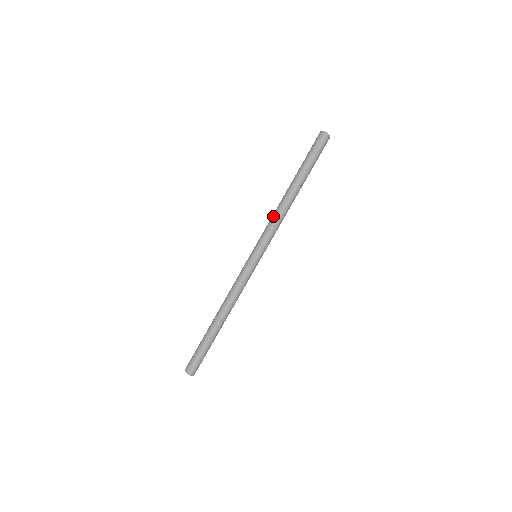
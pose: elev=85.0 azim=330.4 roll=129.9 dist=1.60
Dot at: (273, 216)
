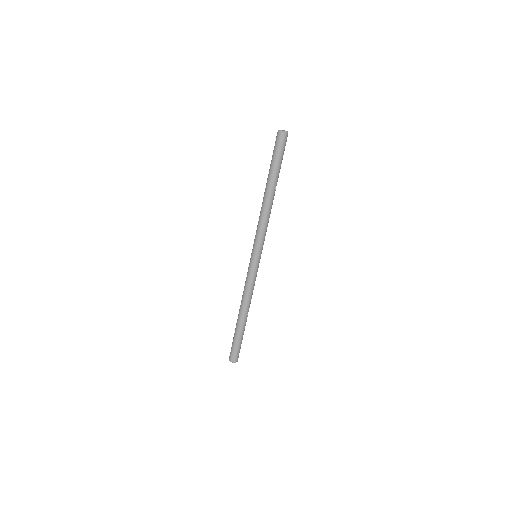
Dot at: (261, 220)
